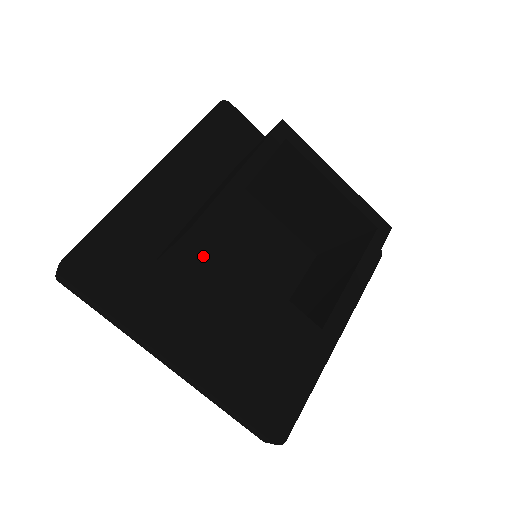
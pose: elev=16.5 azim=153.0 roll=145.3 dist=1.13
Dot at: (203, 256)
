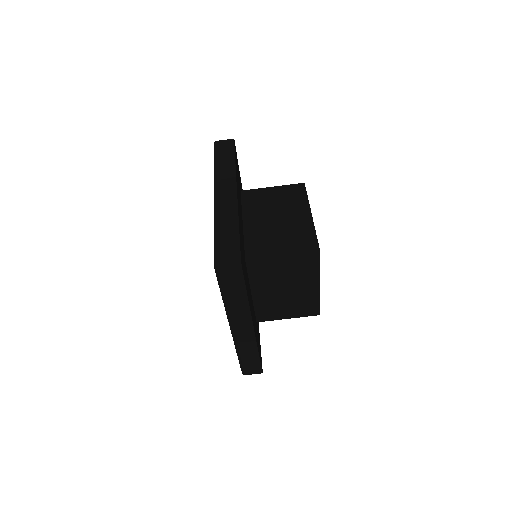
Dot at: (298, 193)
